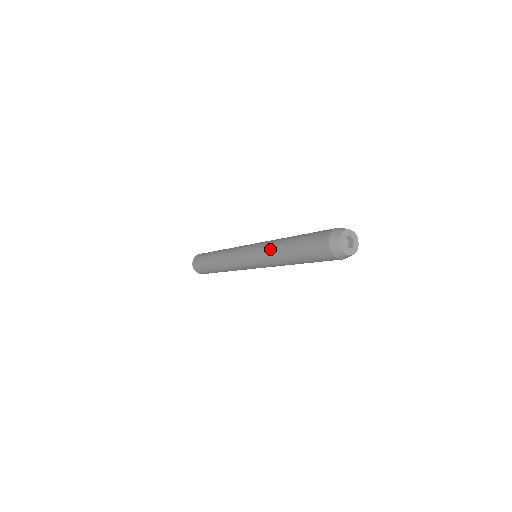
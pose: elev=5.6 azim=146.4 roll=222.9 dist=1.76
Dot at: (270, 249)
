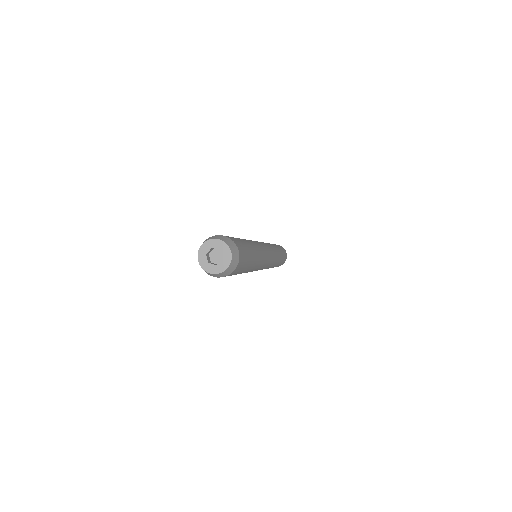
Dot at: occluded
